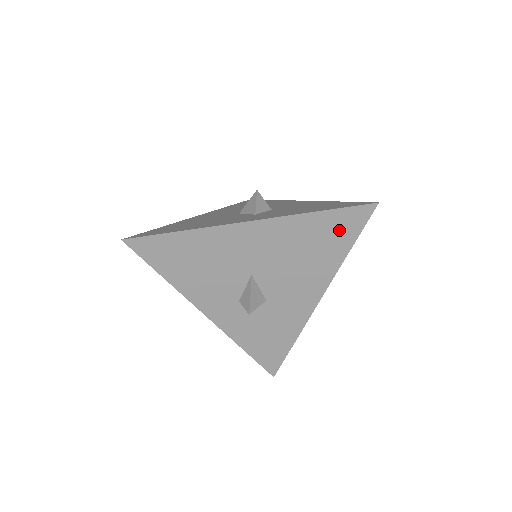
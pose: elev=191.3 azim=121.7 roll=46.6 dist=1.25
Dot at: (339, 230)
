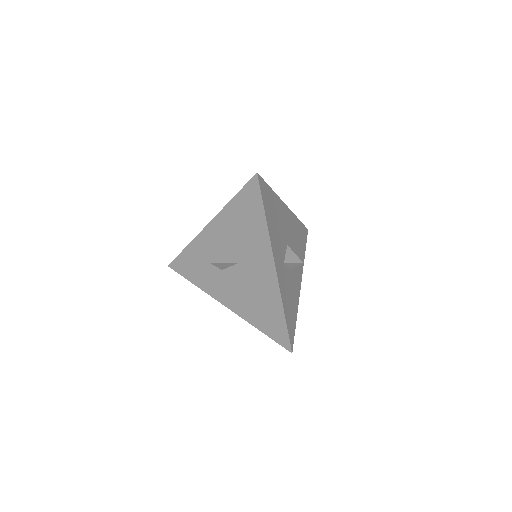
Dot at: (303, 237)
